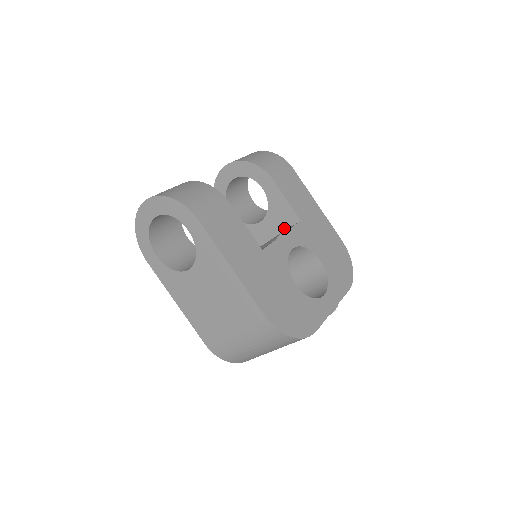
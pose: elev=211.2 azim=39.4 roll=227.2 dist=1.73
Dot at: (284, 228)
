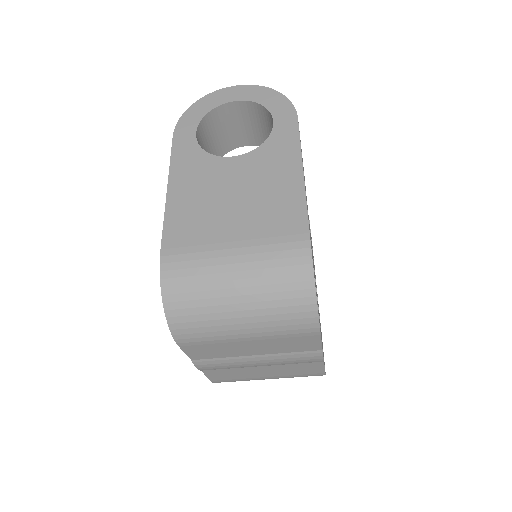
Dot at: occluded
